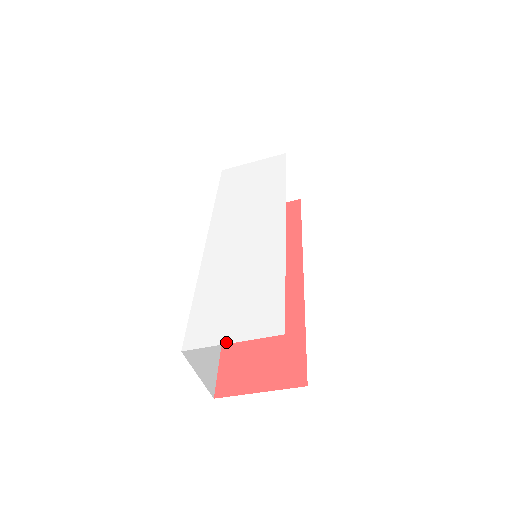
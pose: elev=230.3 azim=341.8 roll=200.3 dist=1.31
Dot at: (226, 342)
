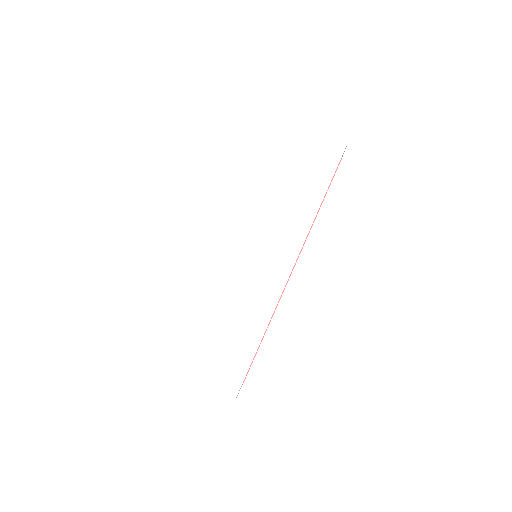
Dot at: (193, 380)
